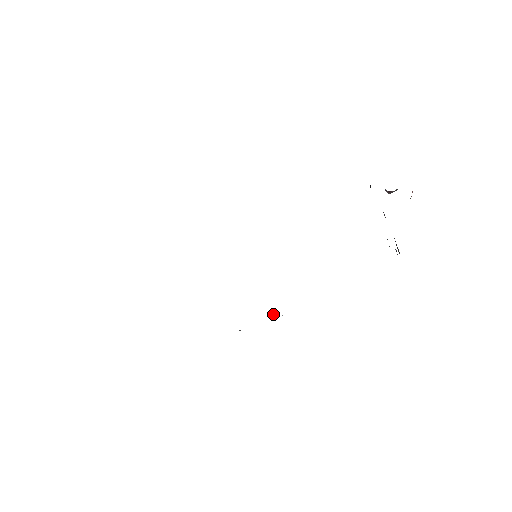
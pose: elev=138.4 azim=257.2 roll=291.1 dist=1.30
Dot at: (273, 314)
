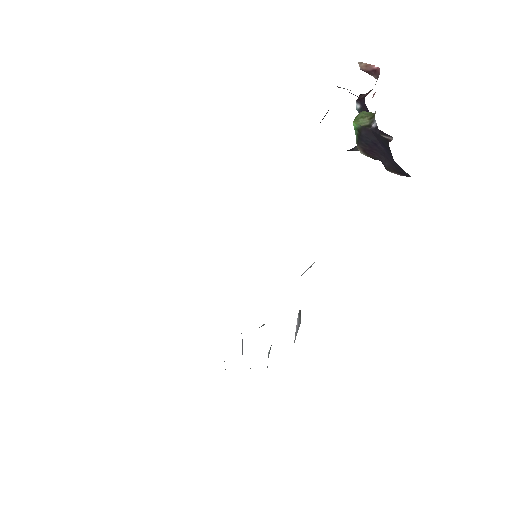
Dot at: occluded
